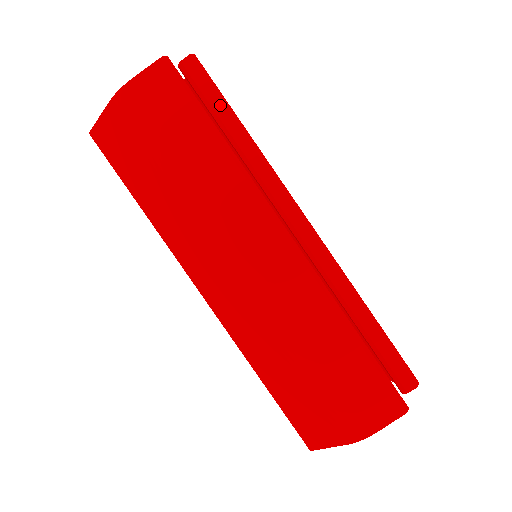
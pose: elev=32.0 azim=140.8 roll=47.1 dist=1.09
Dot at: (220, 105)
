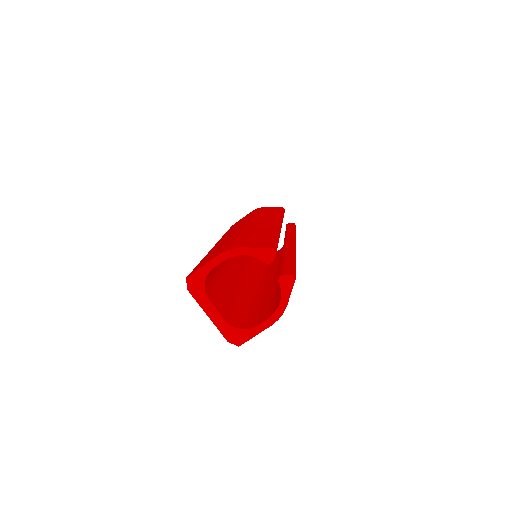
Dot at: (292, 227)
